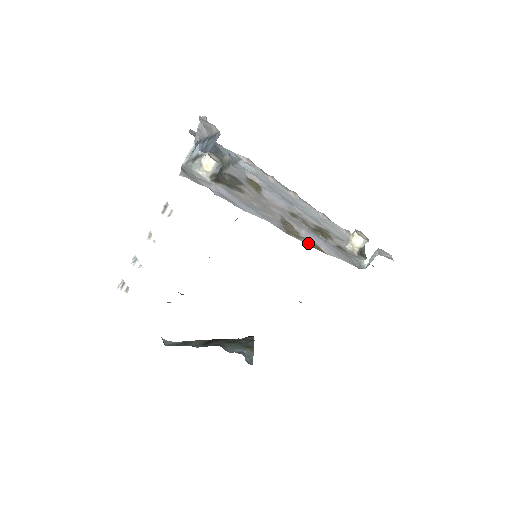
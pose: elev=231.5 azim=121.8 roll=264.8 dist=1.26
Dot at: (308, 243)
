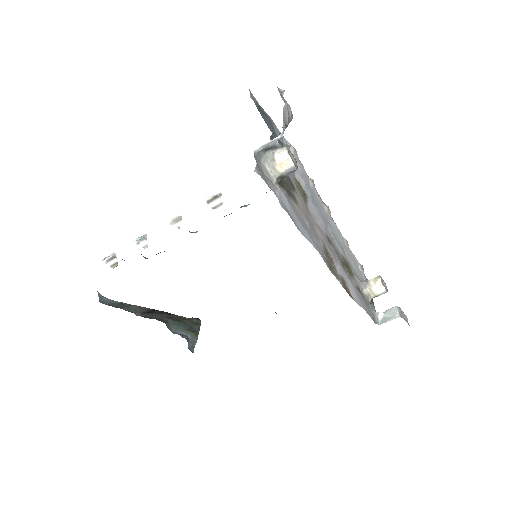
Dot at: (343, 284)
